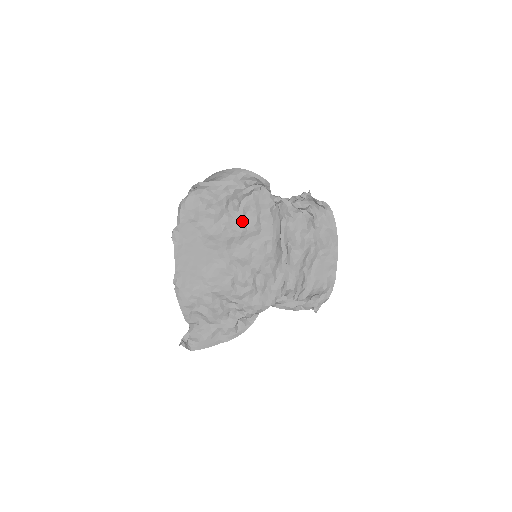
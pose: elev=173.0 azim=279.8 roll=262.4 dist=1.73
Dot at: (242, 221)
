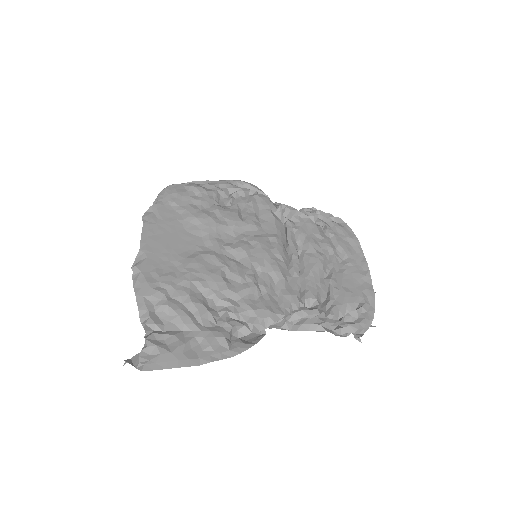
Dot at: (236, 213)
